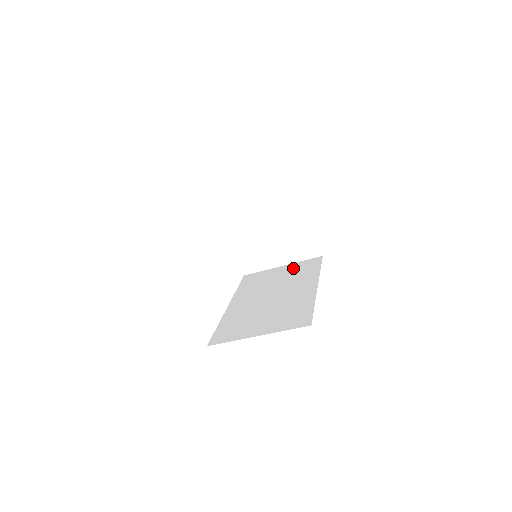
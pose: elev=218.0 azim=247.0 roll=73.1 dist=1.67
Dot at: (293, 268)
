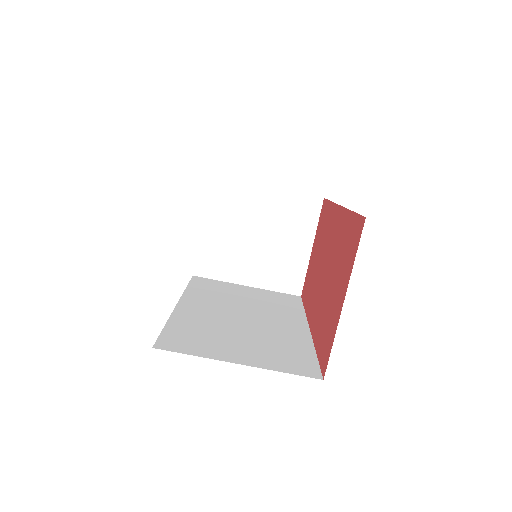
Dot at: (265, 294)
